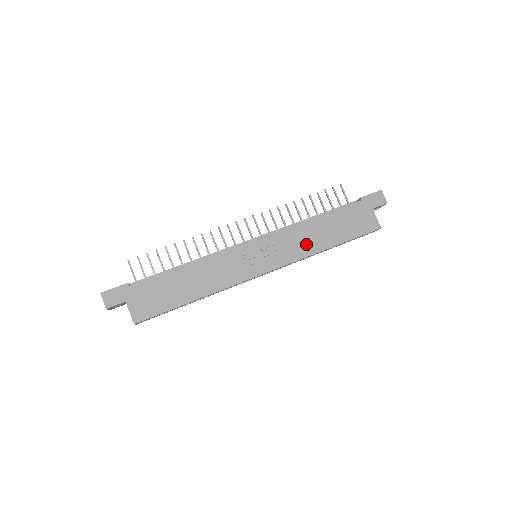
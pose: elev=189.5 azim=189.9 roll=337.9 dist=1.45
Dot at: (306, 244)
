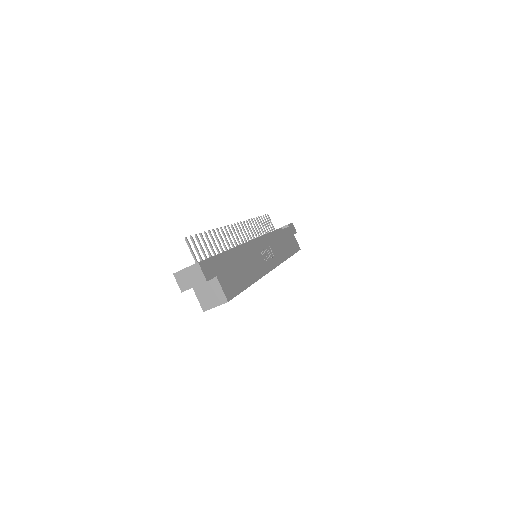
Dot at: (281, 251)
